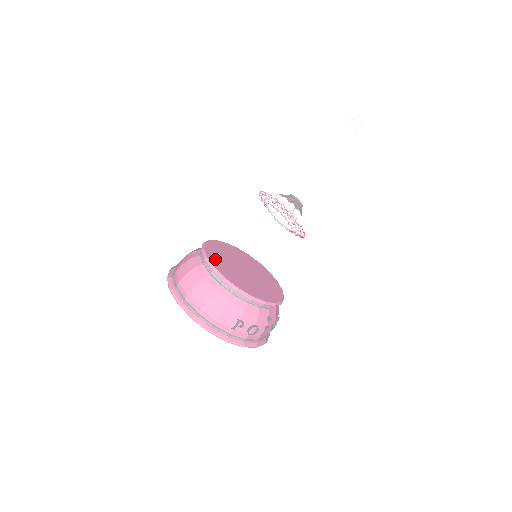
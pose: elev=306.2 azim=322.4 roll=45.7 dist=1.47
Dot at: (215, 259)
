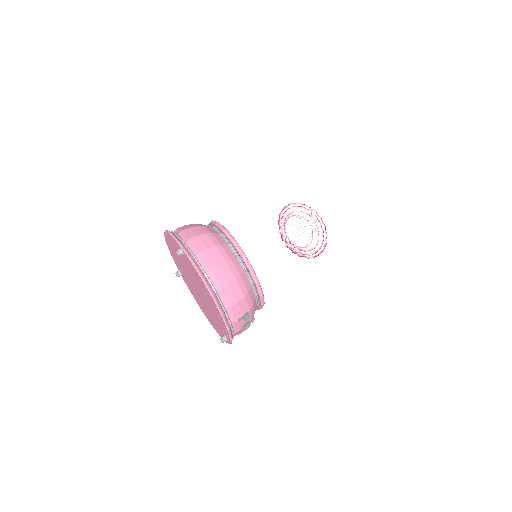
Dot at: occluded
